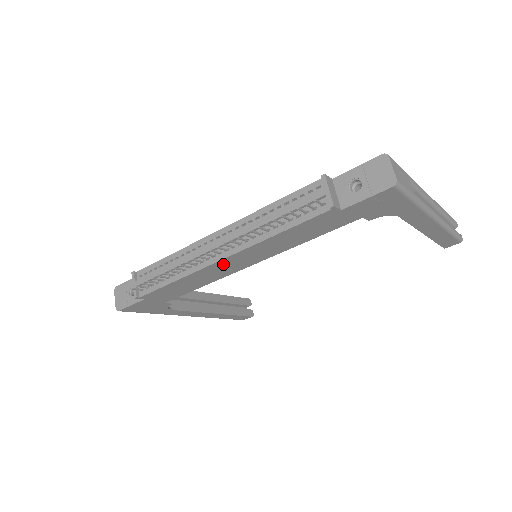
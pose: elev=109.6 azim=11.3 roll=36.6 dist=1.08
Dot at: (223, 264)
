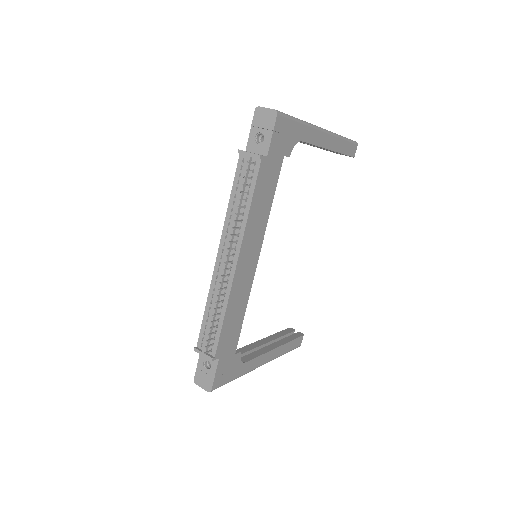
Dot at: (241, 269)
